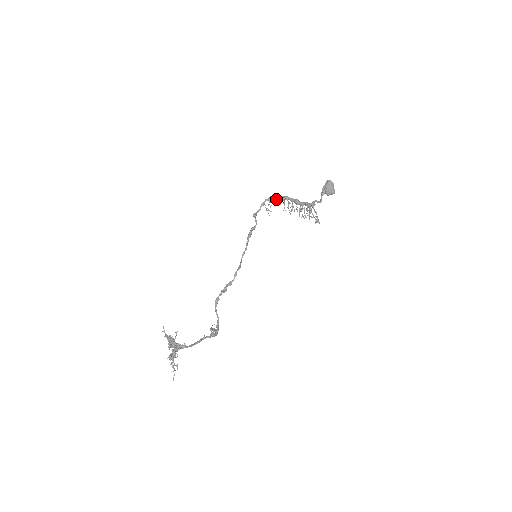
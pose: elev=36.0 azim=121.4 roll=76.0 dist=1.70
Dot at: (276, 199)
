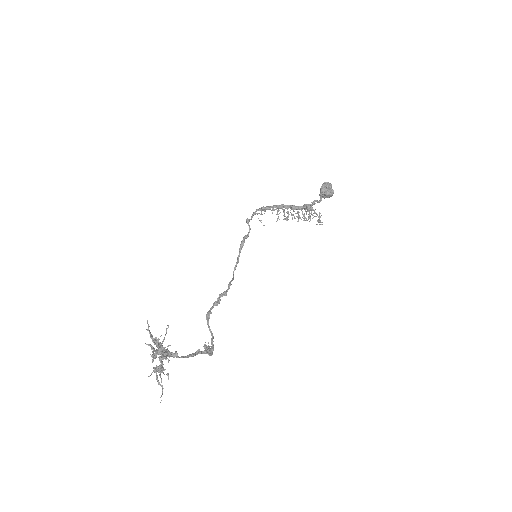
Dot at: (268, 209)
